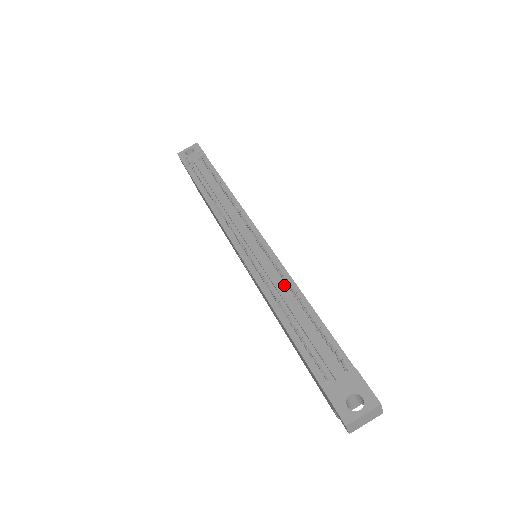
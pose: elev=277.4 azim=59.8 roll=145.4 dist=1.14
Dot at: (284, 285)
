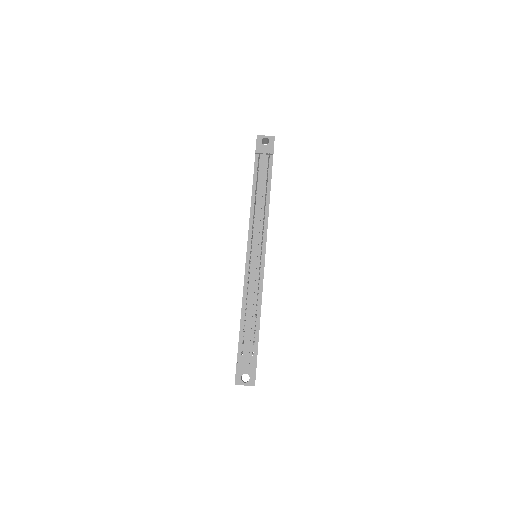
Dot at: (256, 294)
